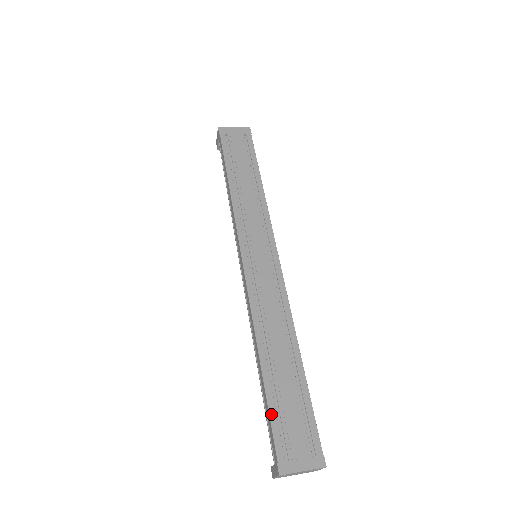
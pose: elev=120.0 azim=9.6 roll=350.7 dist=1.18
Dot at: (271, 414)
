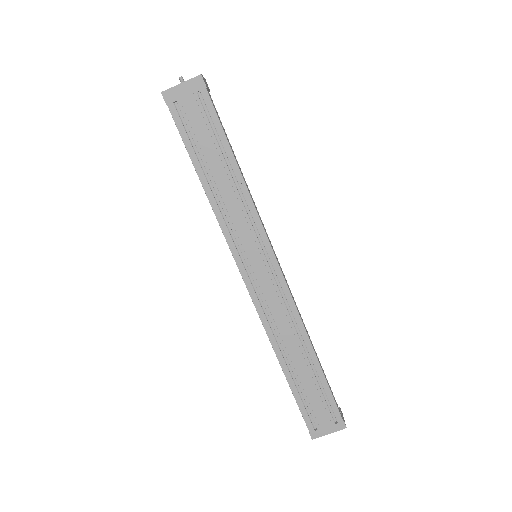
Dot at: (299, 404)
